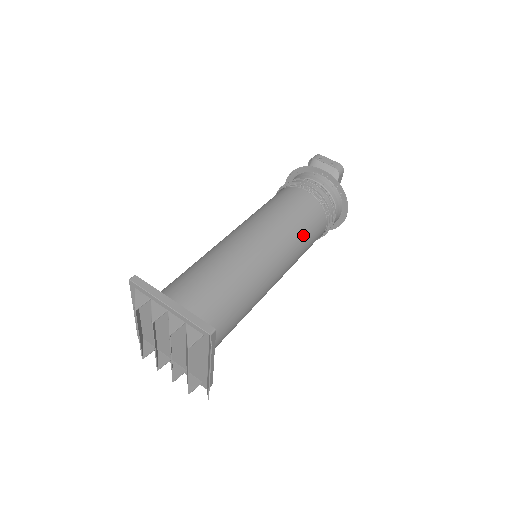
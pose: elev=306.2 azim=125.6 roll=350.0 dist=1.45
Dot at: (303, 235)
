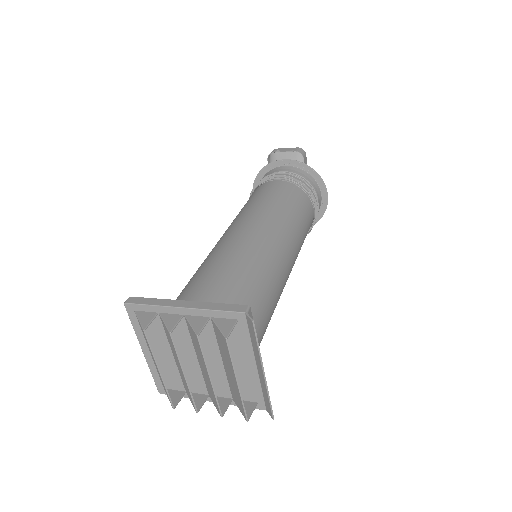
Dot at: (295, 216)
